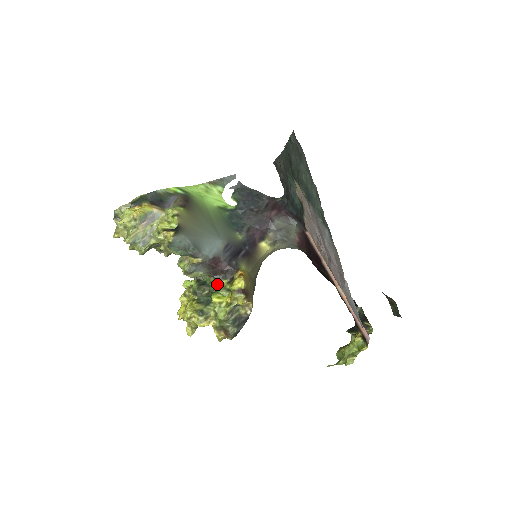
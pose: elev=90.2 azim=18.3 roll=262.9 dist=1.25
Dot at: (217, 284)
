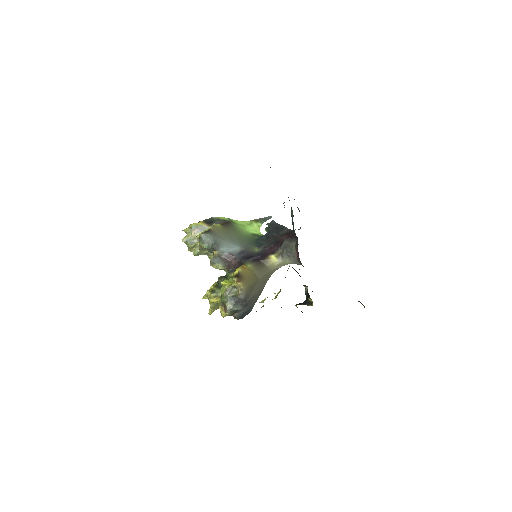
Dot at: (229, 275)
